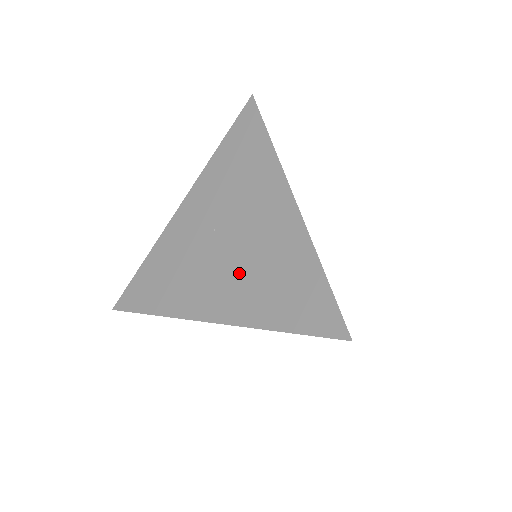
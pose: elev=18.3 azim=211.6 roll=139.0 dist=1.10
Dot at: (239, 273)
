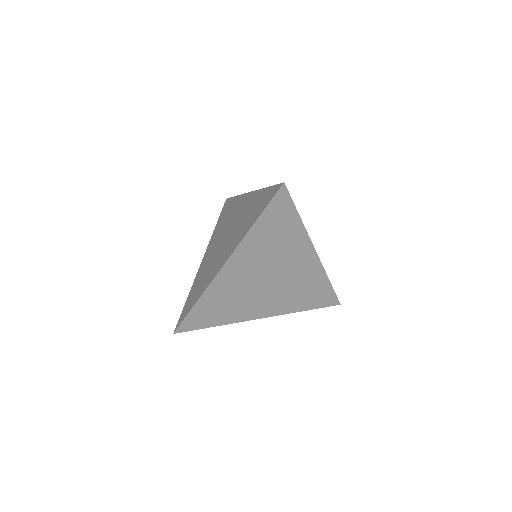
Dot at: (280, 294)
